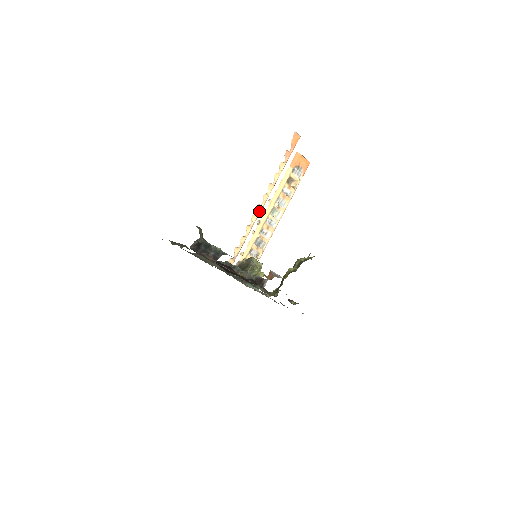
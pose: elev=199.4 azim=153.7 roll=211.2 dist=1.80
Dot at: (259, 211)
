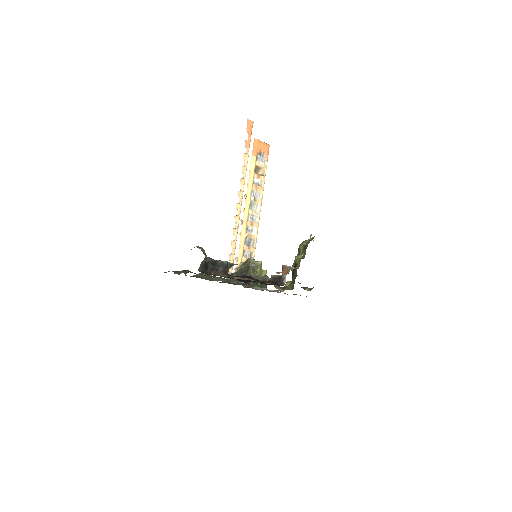
Dot at: (239, 210)
